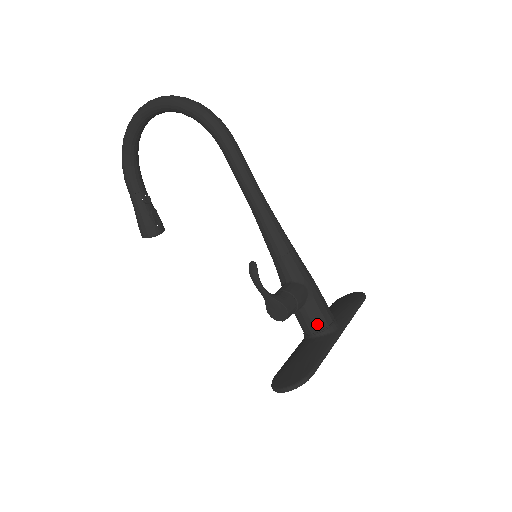
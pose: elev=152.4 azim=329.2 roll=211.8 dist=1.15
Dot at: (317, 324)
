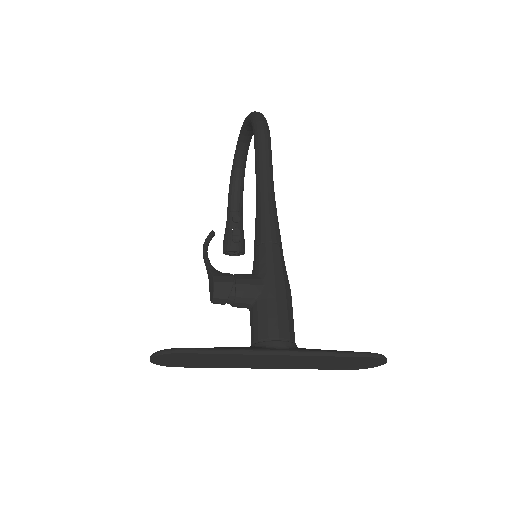
Dot at: (257, 331)
